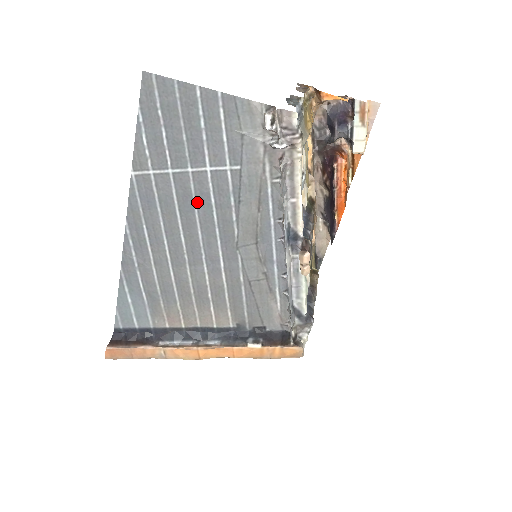
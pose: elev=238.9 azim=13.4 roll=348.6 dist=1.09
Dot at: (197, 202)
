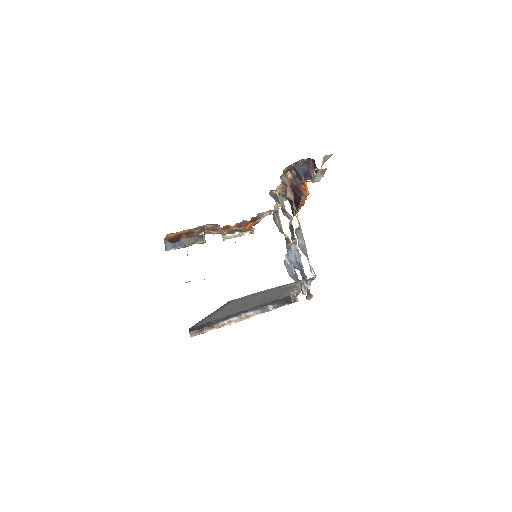
Dot at: occluded
